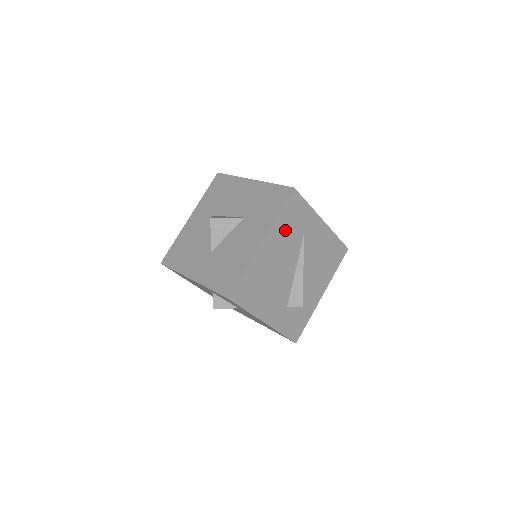
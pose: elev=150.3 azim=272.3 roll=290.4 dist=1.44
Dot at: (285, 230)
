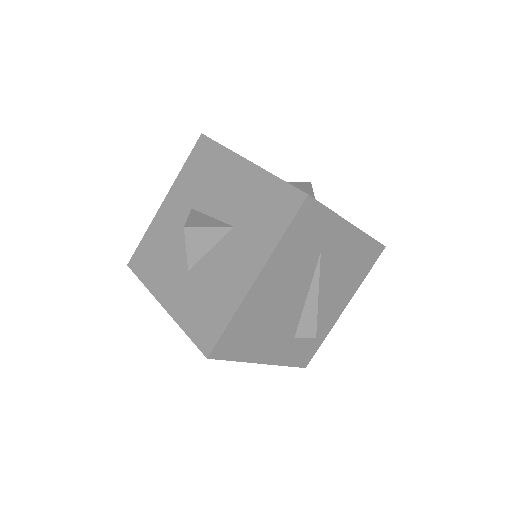
Dot at: (292, 253)
